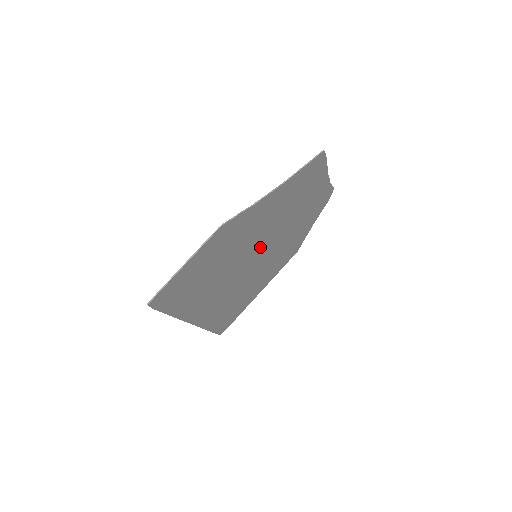
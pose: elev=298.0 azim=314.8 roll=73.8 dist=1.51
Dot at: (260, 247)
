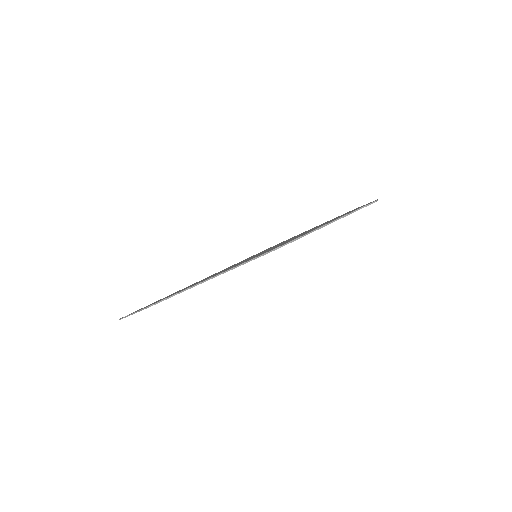
Dot at: occluded
